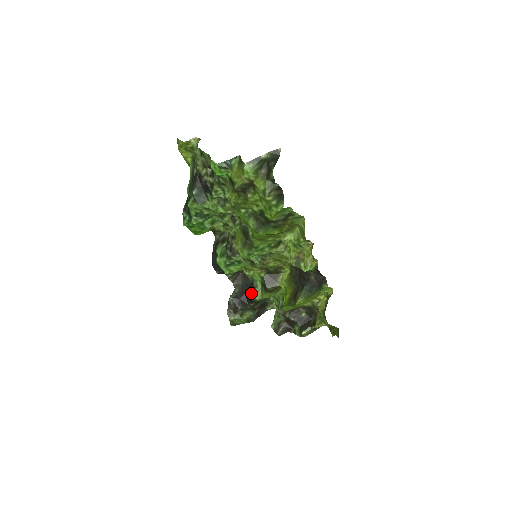
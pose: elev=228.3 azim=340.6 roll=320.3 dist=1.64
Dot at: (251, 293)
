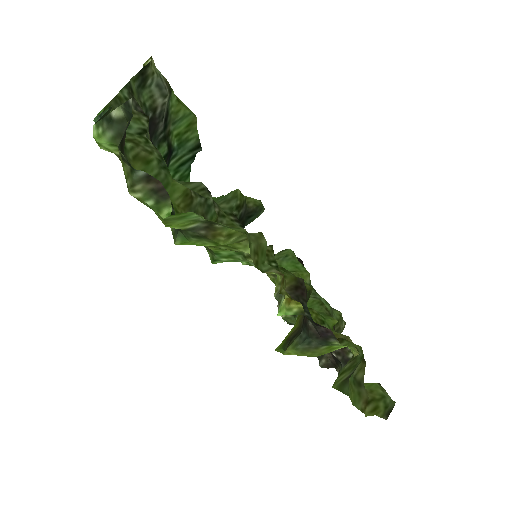
Dot at: occluded
